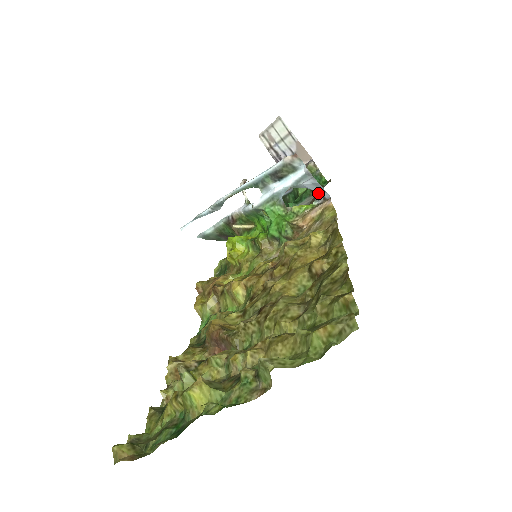
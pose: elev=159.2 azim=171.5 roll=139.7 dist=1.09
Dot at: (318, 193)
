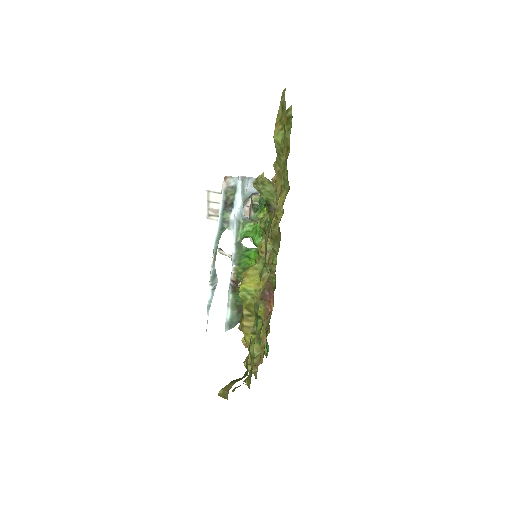
Dot at: occluded
